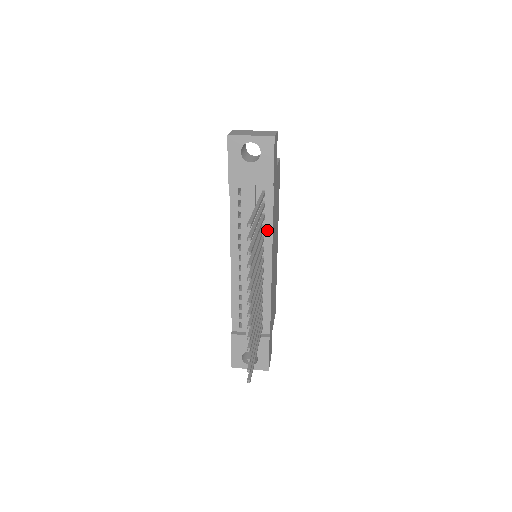
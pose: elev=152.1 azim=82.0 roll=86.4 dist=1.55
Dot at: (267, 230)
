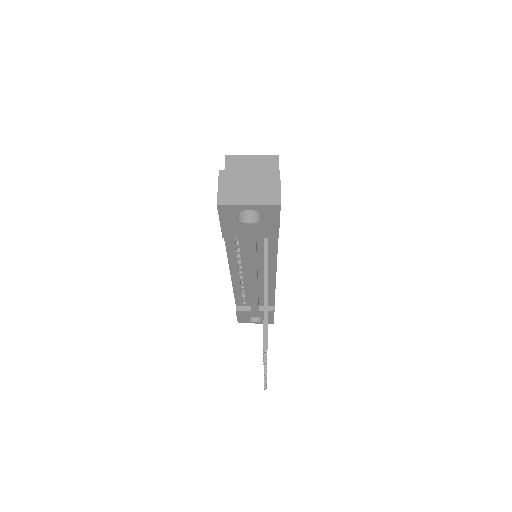
Dot at: (271, 257)
